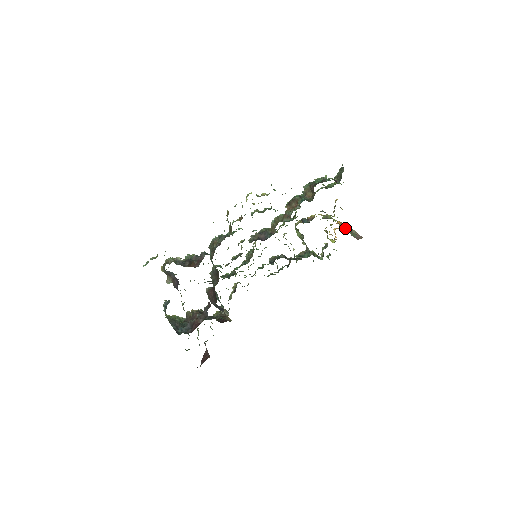
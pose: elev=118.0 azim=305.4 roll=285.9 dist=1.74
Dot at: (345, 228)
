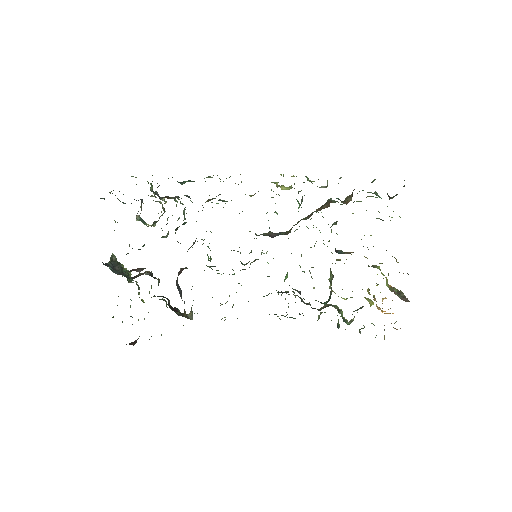
Dot at: occluded
